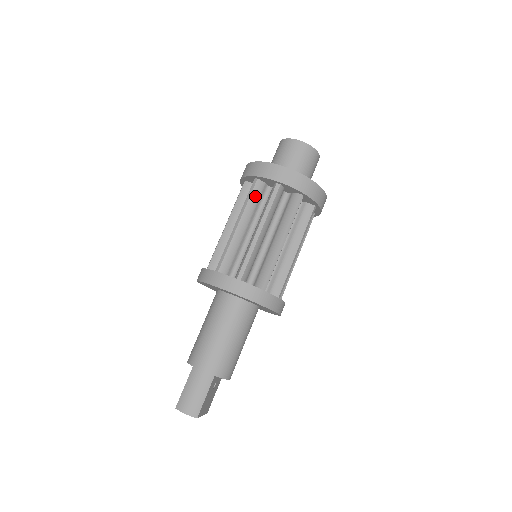
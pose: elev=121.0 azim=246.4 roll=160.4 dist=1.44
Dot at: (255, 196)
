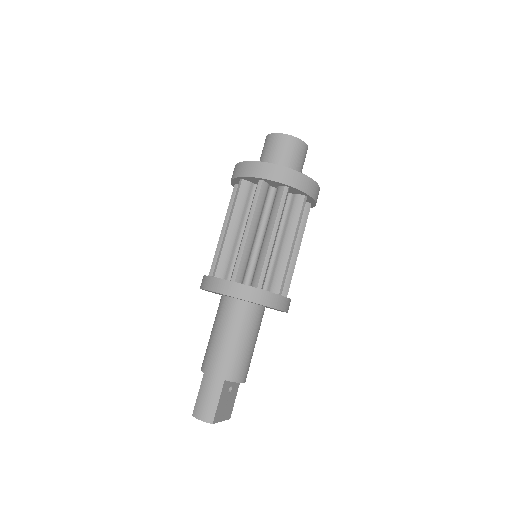
Dot at: (242, 197)
